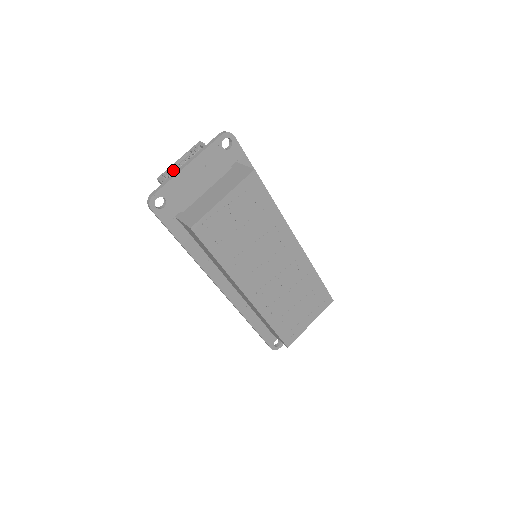
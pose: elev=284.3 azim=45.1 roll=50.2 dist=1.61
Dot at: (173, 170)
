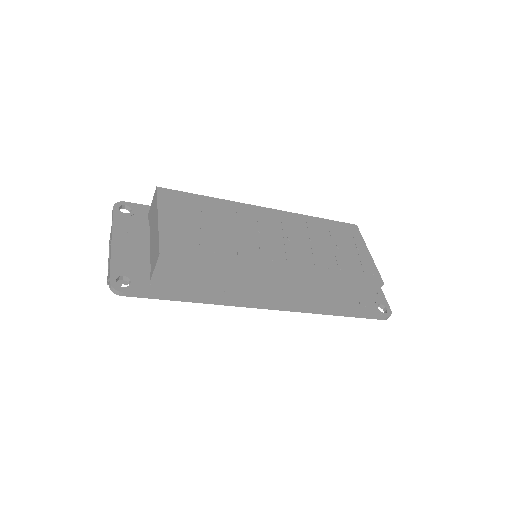
Dot at: occluded
